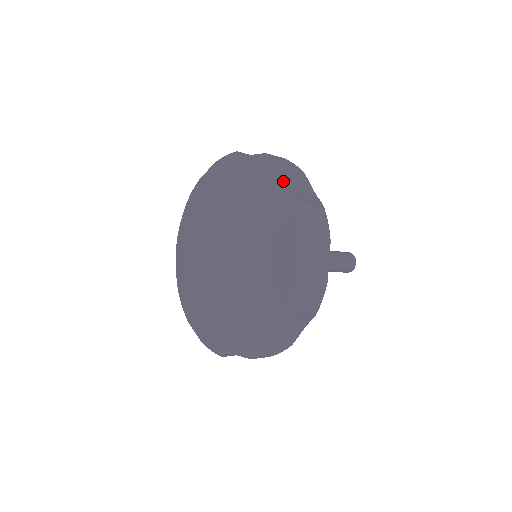
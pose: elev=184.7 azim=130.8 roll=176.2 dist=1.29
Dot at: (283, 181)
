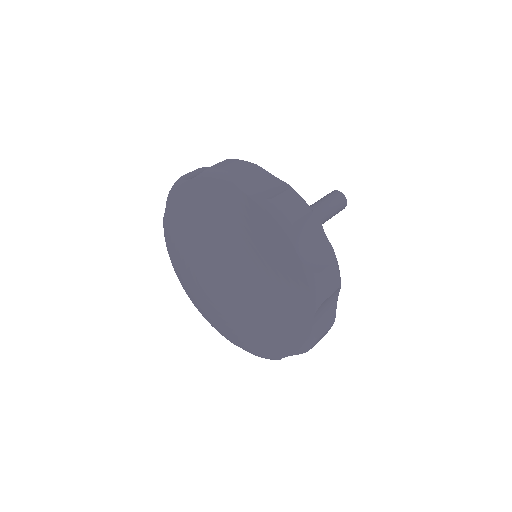
Dot at: (296, 247)
